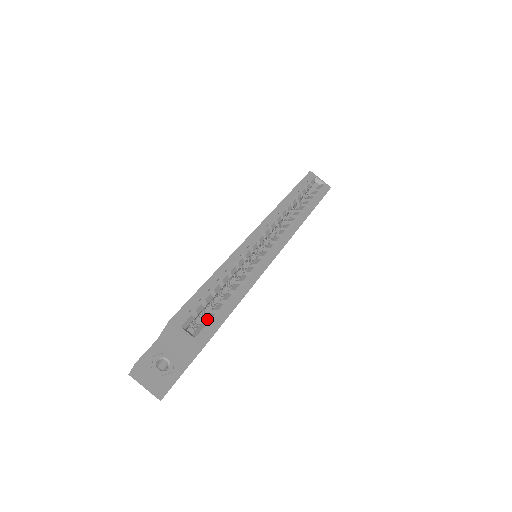
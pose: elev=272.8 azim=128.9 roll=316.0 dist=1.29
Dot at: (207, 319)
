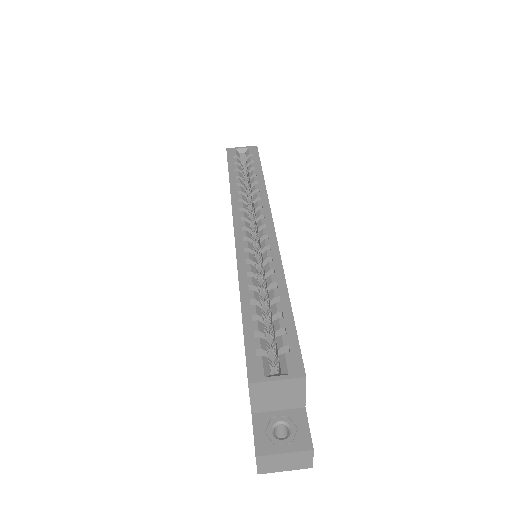
Dot at: (279, 346)
